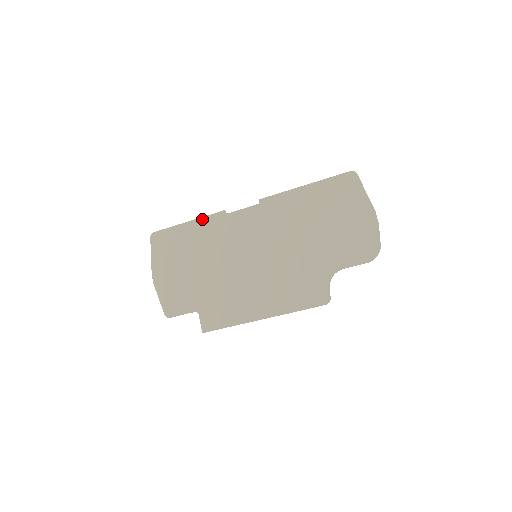
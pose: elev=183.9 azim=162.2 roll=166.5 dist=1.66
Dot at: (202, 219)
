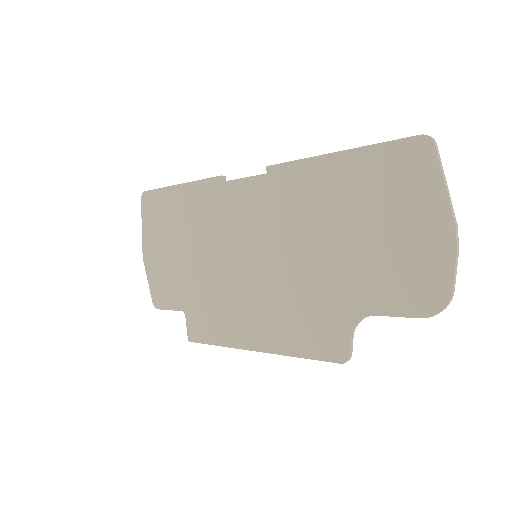
Dot at: (195, 184)
